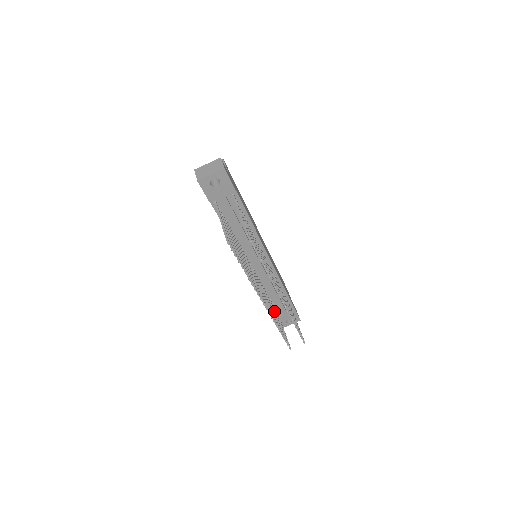
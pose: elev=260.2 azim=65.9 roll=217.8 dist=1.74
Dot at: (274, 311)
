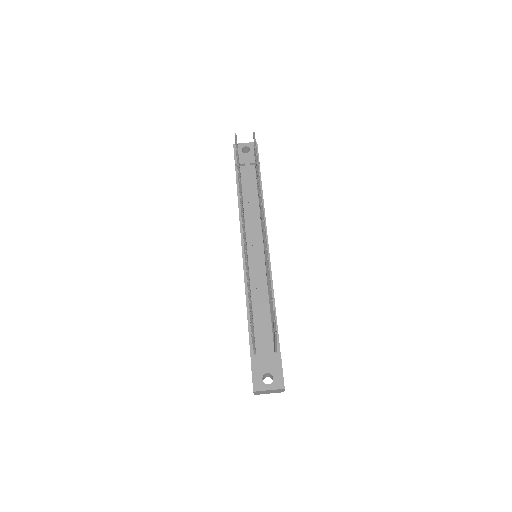
Dot at: occluded
